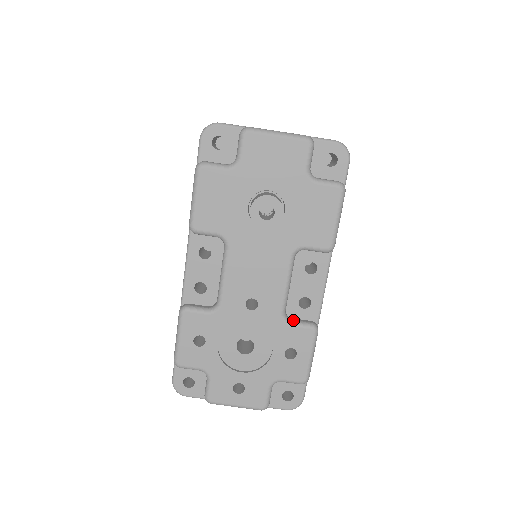
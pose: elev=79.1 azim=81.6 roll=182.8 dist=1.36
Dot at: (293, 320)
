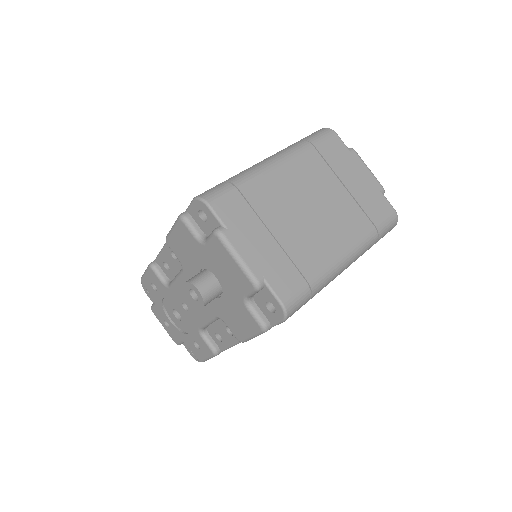
Dot at: (206, 336)
